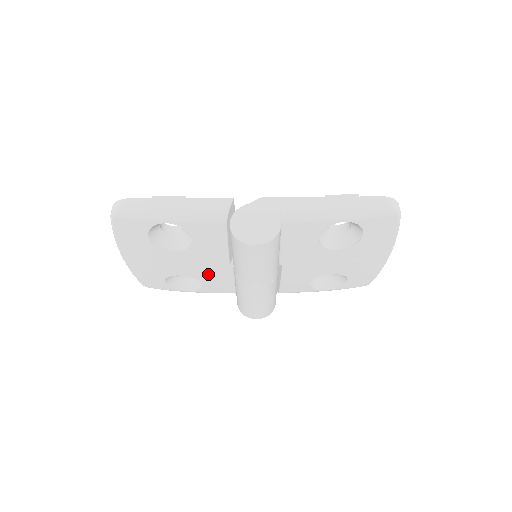
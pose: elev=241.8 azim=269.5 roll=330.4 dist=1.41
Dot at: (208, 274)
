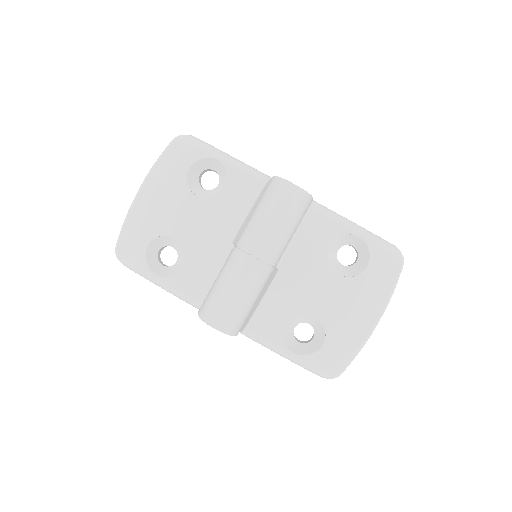
Dot at: (202, 248)
